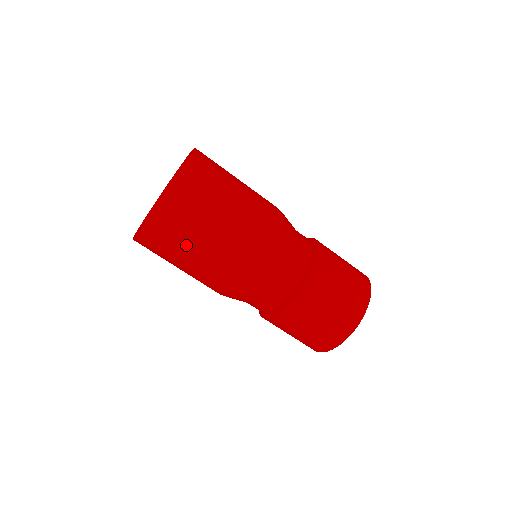
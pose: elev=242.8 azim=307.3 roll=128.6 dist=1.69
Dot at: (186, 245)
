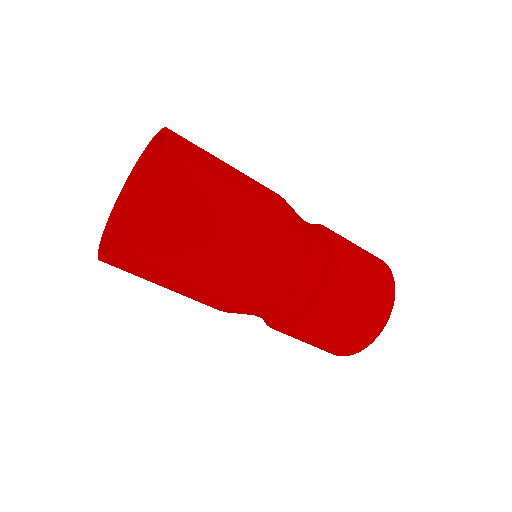
Dot at: (162, 278)
